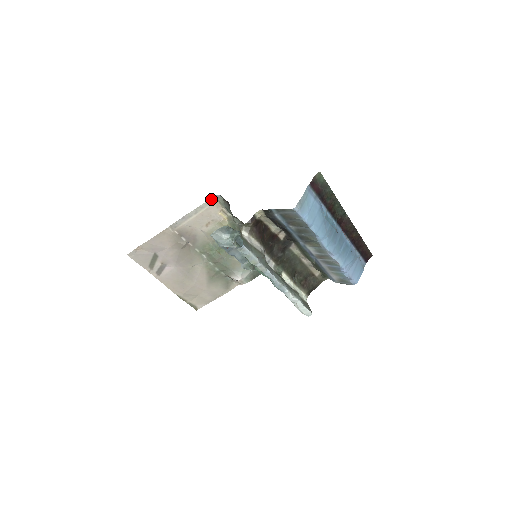
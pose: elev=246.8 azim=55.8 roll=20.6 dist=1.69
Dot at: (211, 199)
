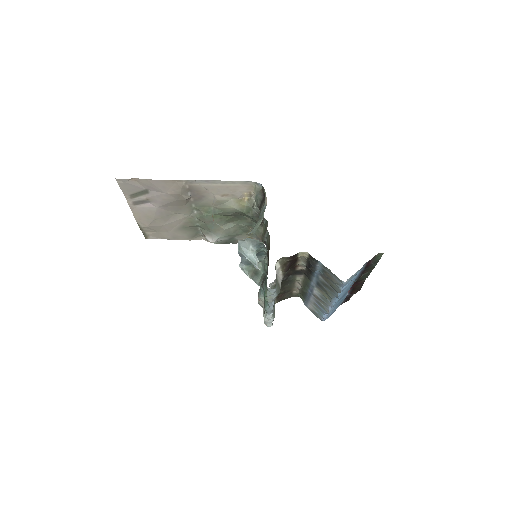
Dot at: (249, 182)
